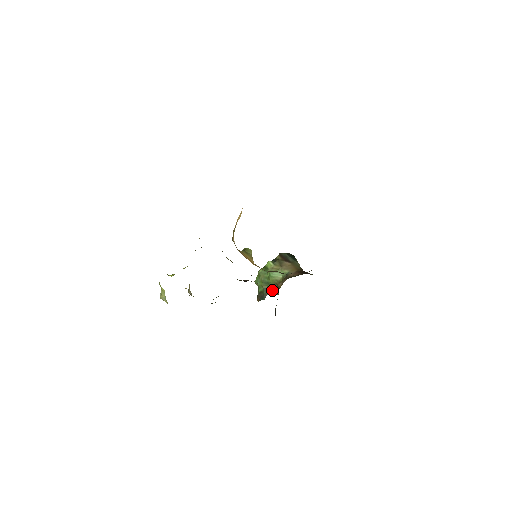
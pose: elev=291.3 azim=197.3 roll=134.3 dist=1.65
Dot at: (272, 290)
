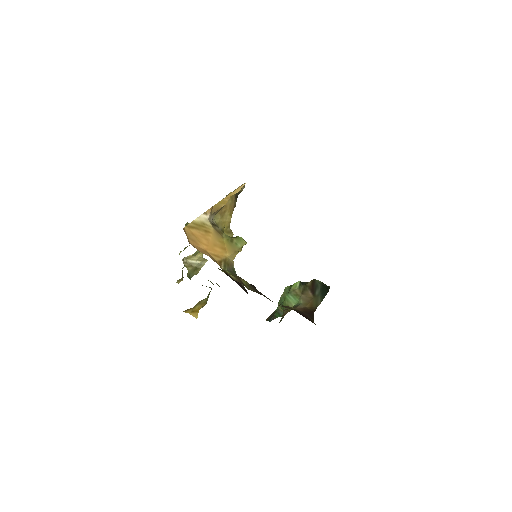
Dot at: (282, 316)
